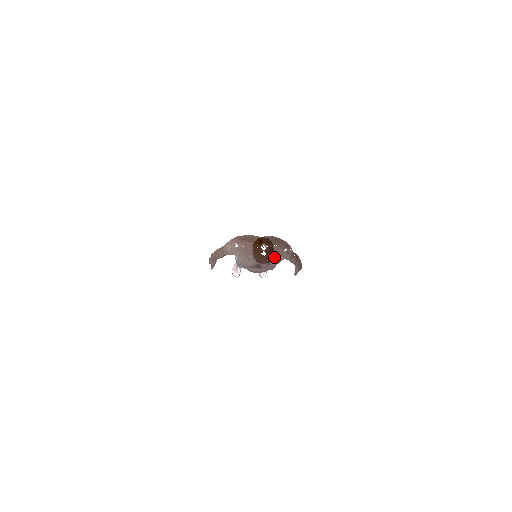
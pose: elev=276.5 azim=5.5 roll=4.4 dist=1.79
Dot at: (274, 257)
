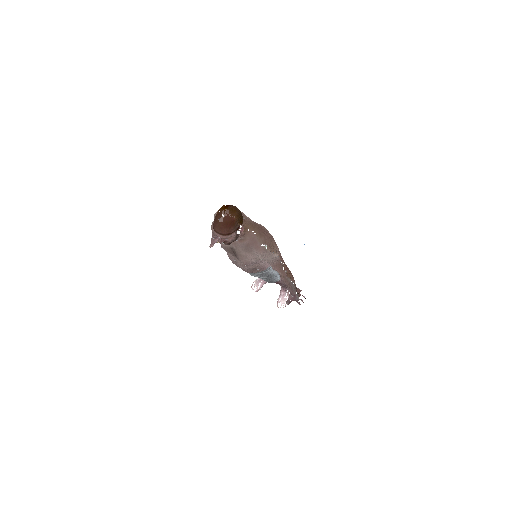
Dot at: (248, 246)
